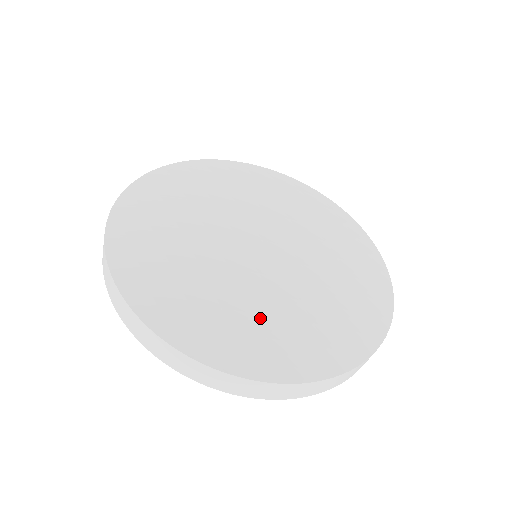
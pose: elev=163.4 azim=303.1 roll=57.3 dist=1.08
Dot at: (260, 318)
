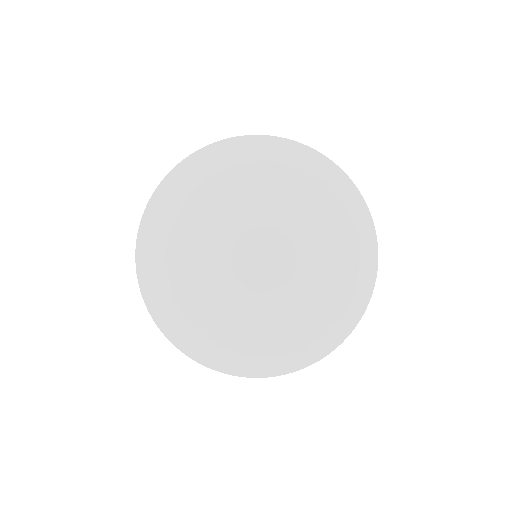
Dot at: (209, 317)
